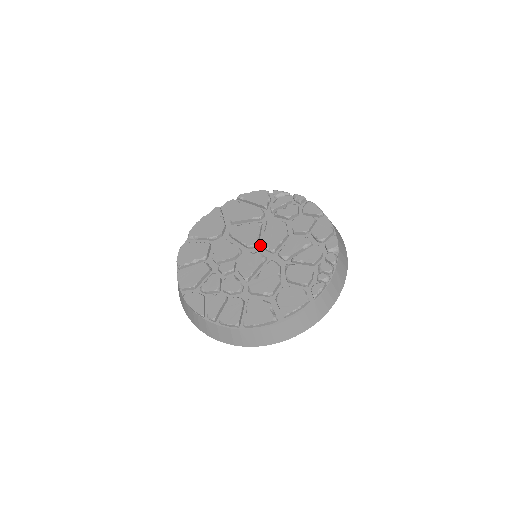
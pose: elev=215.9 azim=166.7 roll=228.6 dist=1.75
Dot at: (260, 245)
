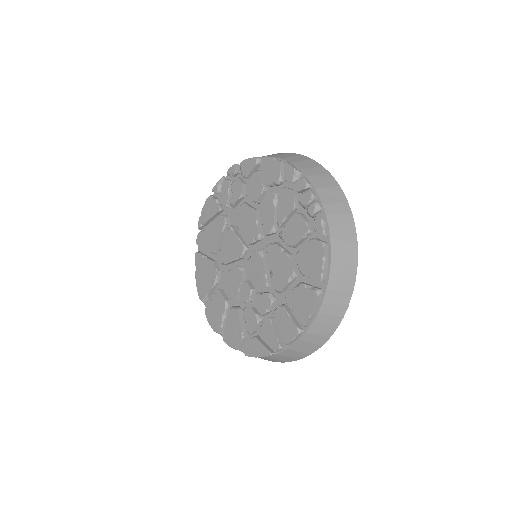
Dot at: occluded
